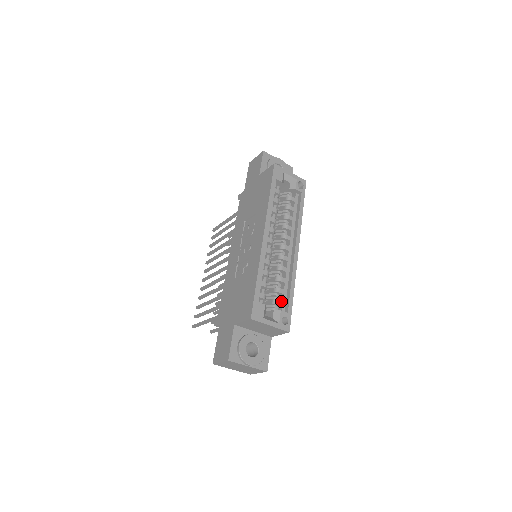
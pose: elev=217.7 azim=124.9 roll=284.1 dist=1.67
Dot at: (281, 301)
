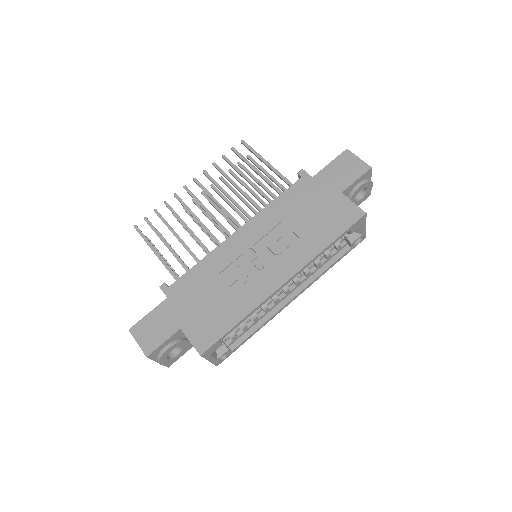
Dot at: (237, 337)
